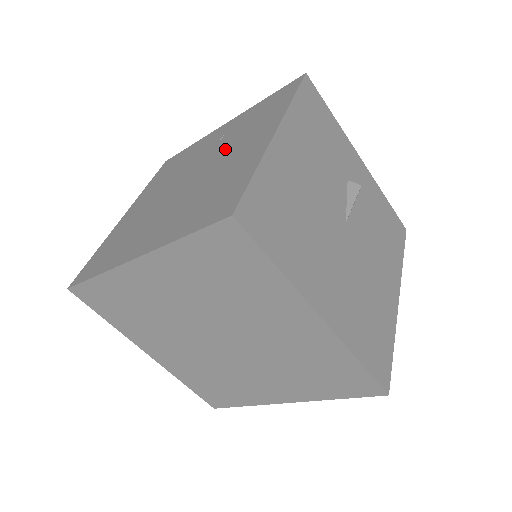
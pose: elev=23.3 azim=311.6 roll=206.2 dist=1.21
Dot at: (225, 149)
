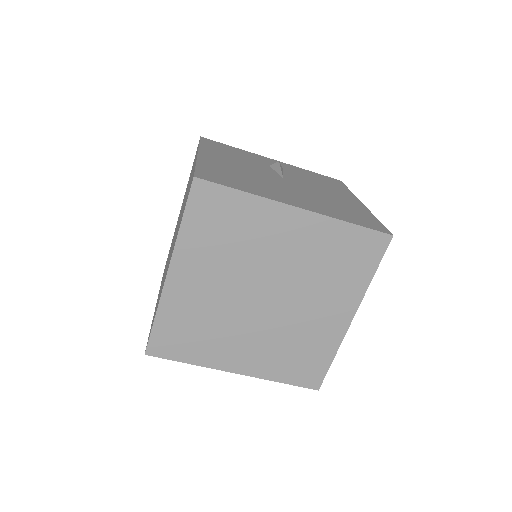
Dot at: occluded
